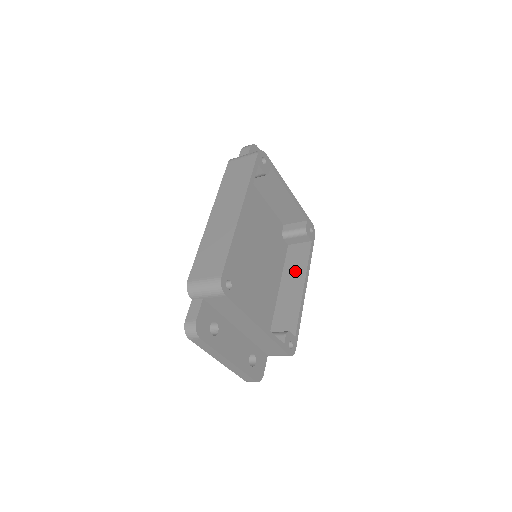
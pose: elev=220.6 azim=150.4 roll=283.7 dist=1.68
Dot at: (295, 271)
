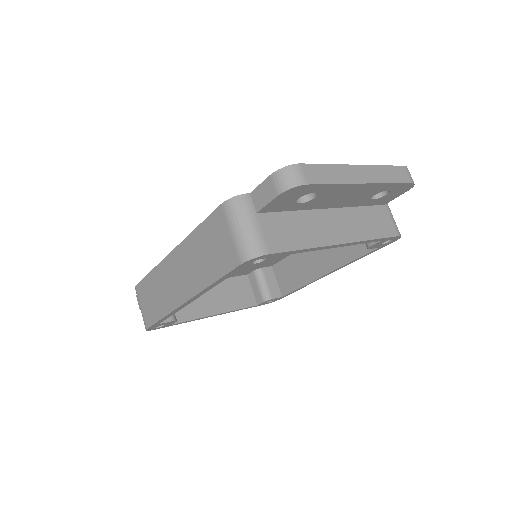
Dot at: (335, 250)
